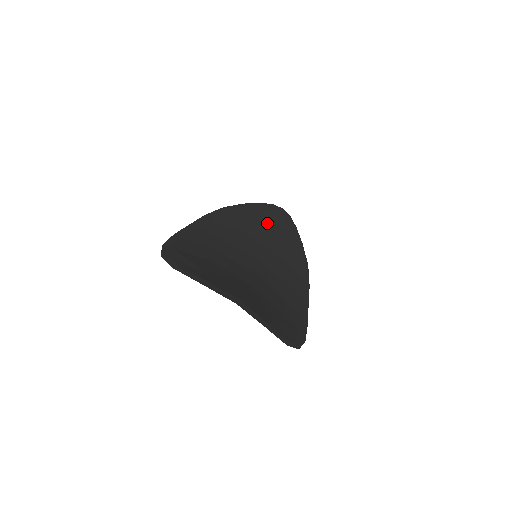
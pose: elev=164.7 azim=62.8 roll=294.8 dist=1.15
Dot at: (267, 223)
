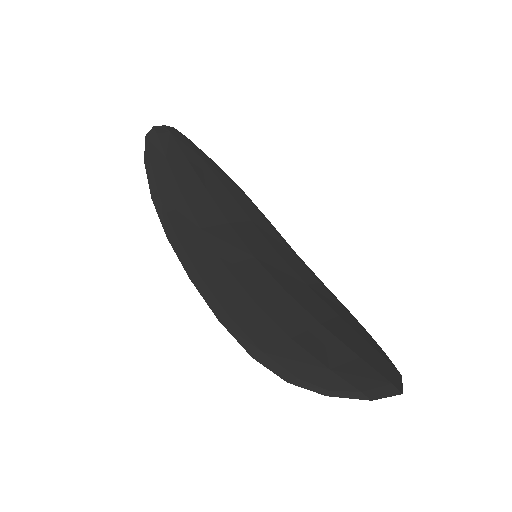
Dot at: (192, 178)
